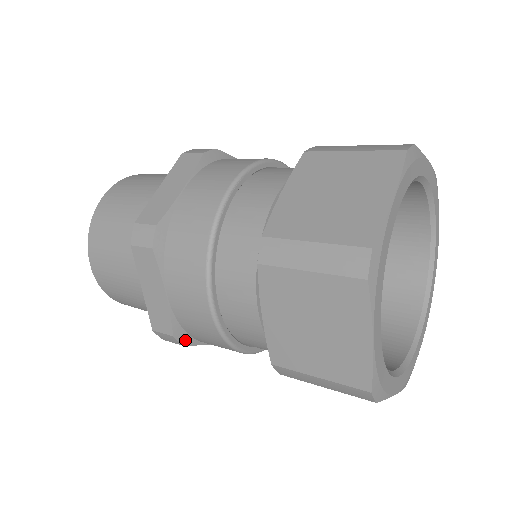
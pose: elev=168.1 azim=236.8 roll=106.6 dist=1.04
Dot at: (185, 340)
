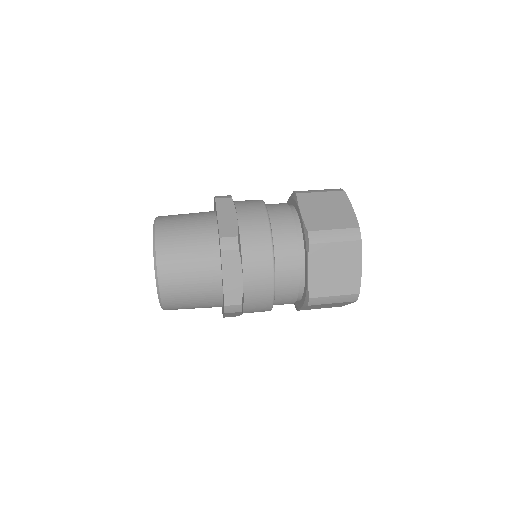
Dot at: occluded
